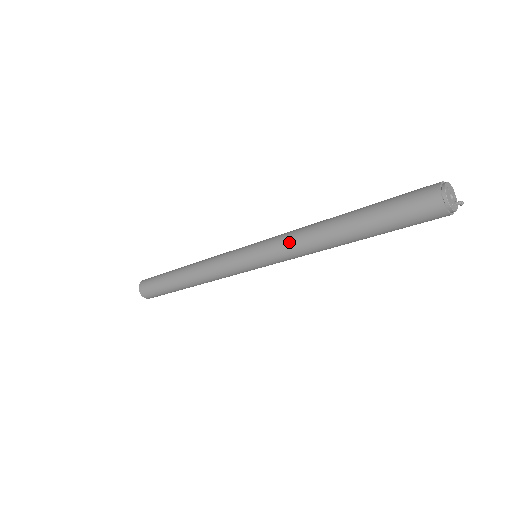
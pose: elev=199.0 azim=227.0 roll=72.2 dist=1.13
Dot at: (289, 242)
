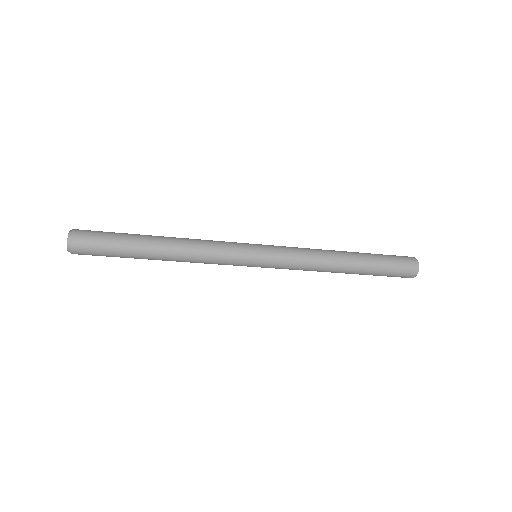
Dot at: (303, 268)
